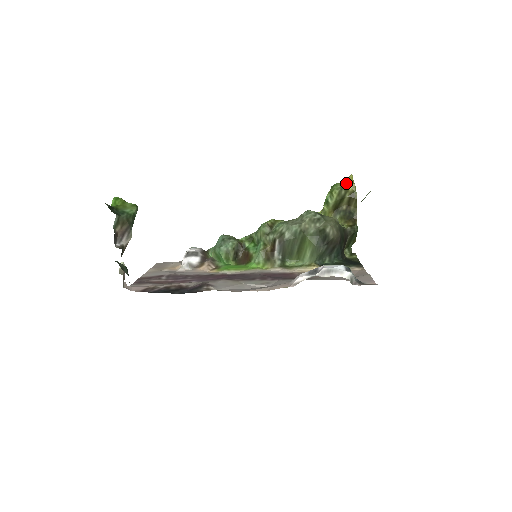
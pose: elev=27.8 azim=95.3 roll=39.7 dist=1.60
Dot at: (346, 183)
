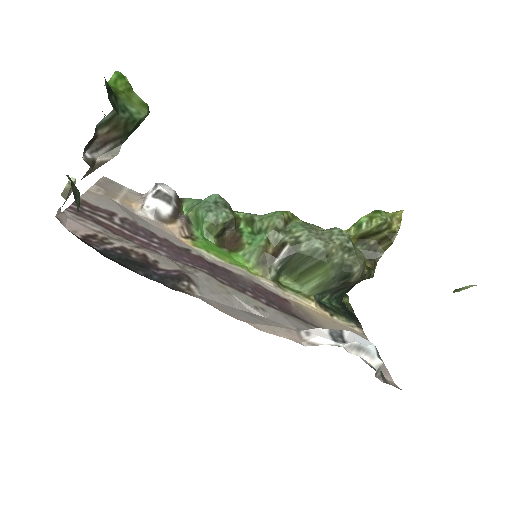
Dot at: (393, 217)
